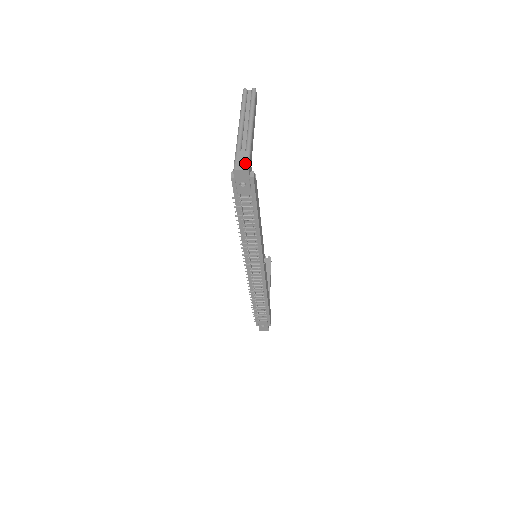
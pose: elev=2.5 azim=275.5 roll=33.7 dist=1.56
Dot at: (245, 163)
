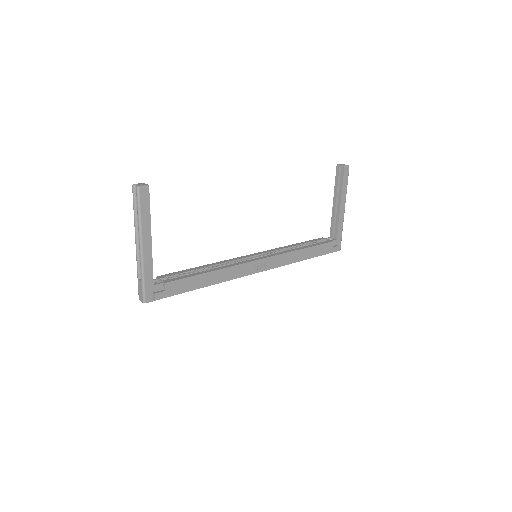
Dot at: (142, 296)
